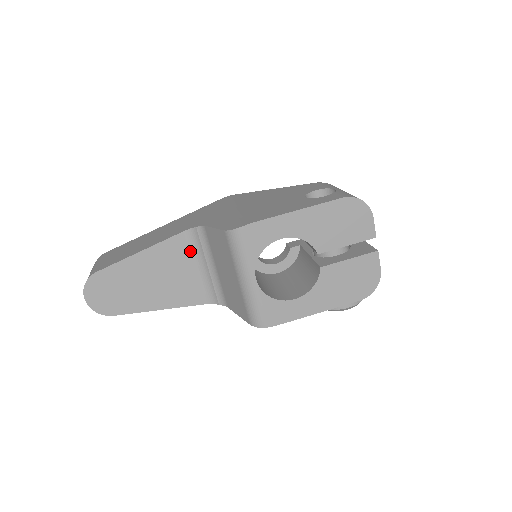
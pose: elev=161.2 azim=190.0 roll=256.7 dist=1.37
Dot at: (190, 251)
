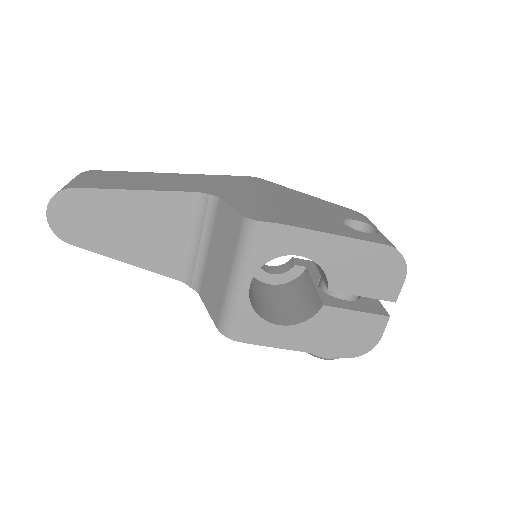
Dot at: (189, 216)
